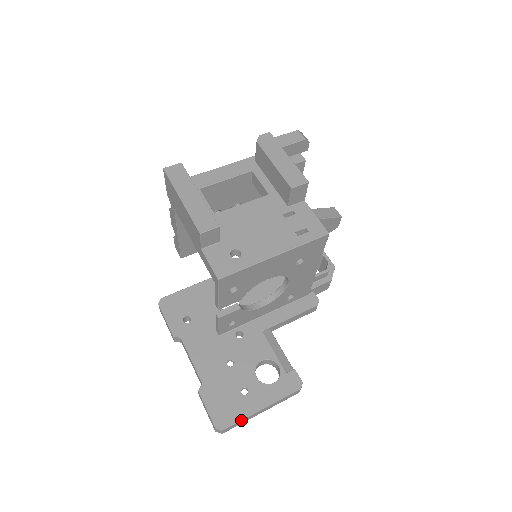
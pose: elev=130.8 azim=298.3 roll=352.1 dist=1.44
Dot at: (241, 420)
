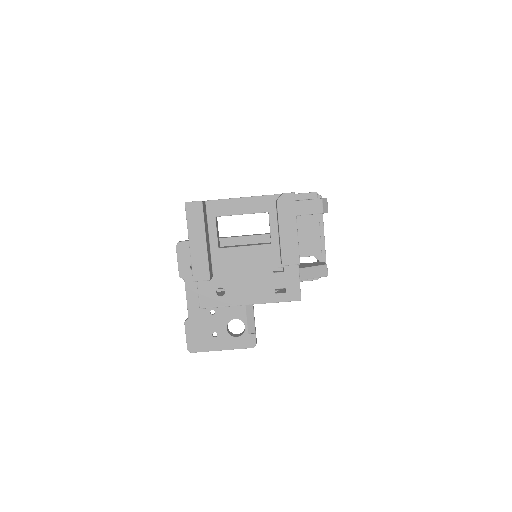
Dot at: (205, 351)
